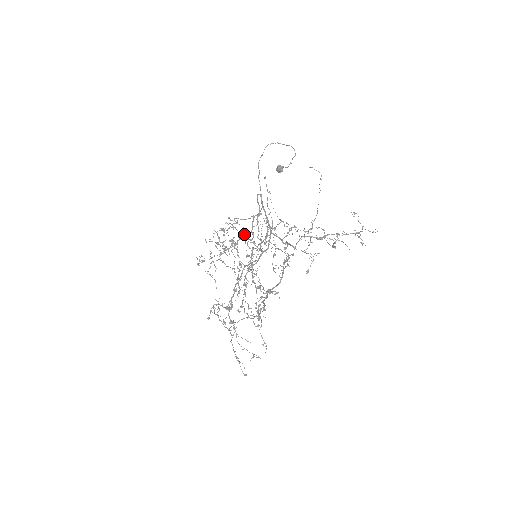
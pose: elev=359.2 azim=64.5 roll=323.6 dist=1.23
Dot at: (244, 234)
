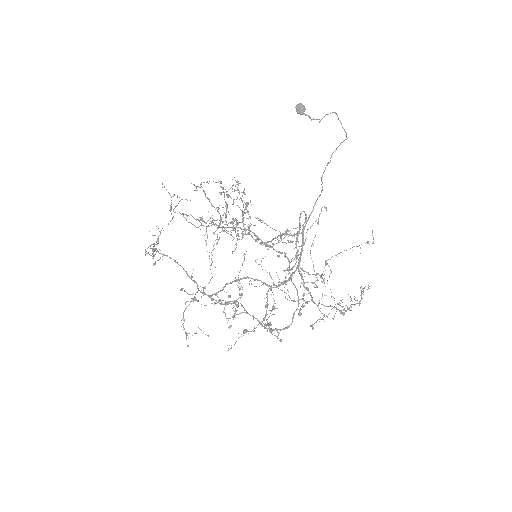
Dot at: (243, 204)
